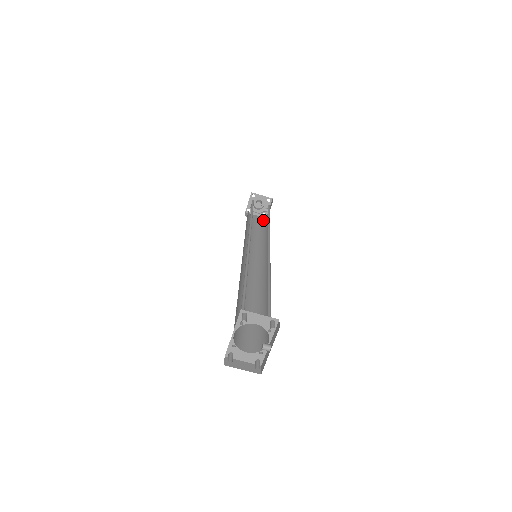
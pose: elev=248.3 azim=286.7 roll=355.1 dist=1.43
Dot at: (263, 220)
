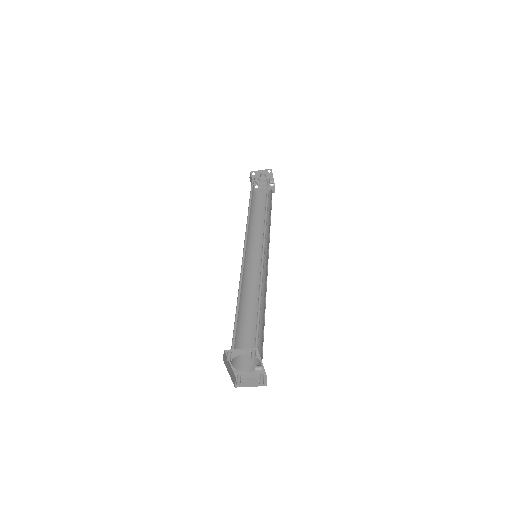
Dot at: (270, 194)
